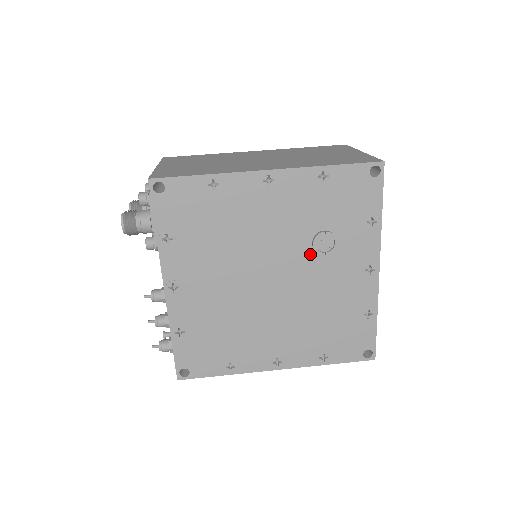
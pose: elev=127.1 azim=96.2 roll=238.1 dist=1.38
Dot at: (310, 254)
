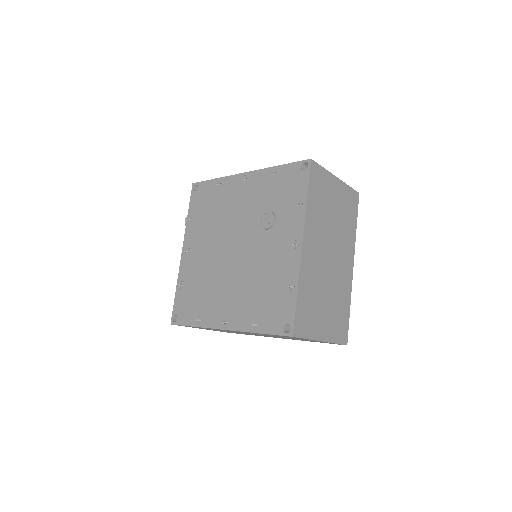
Dot at: (258, 230)
